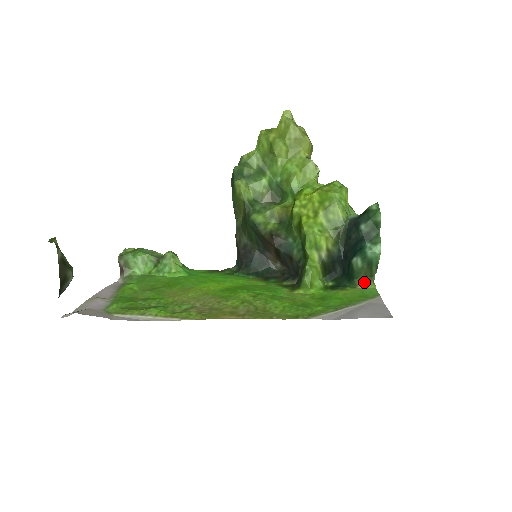
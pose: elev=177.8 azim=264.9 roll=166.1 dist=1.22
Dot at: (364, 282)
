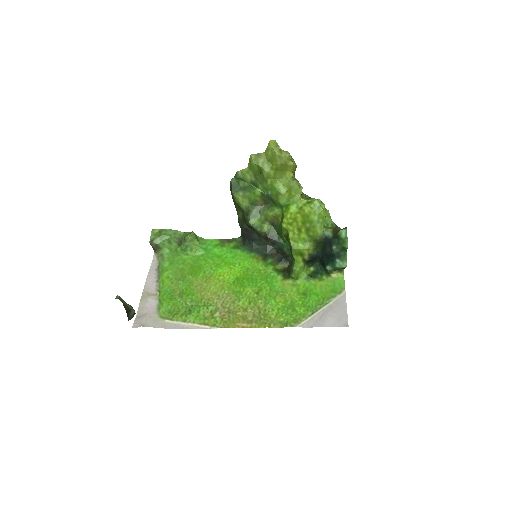
Dot at: (336, 272)
